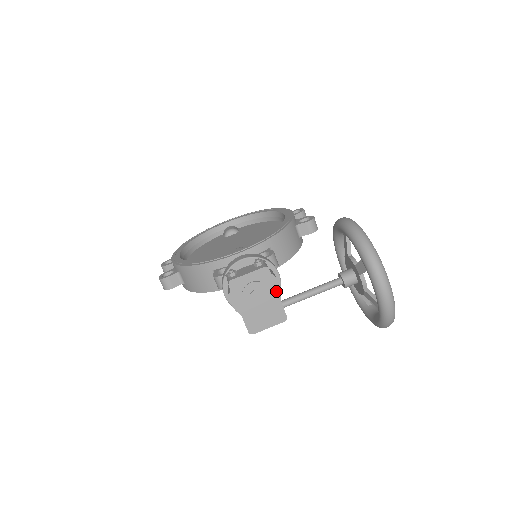
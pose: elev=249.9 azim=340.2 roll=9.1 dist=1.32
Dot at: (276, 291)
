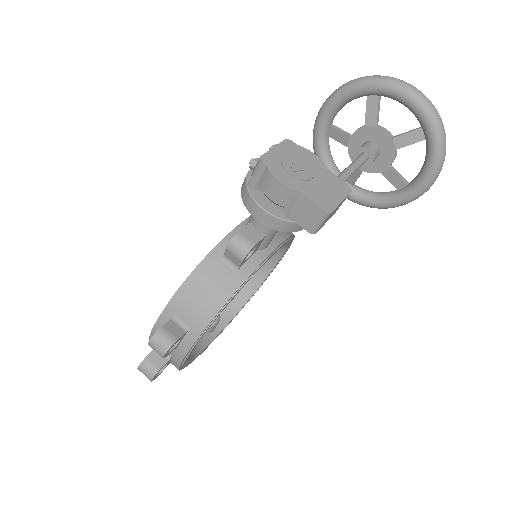
Dot at: (316, 161)
